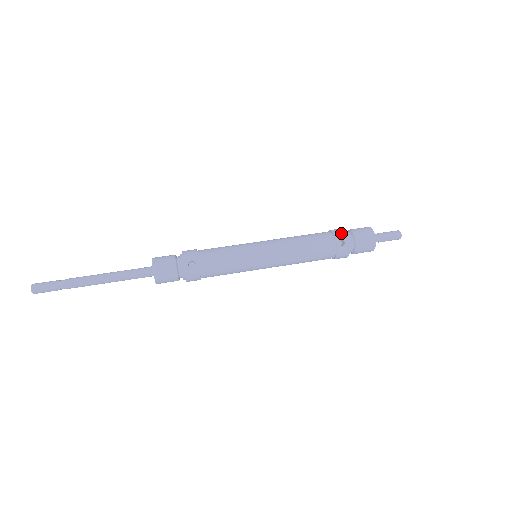
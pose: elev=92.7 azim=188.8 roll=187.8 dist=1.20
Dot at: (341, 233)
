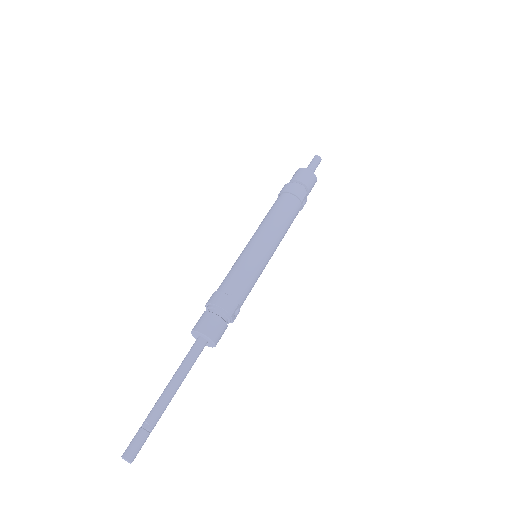
Dot at: (304, 194)
